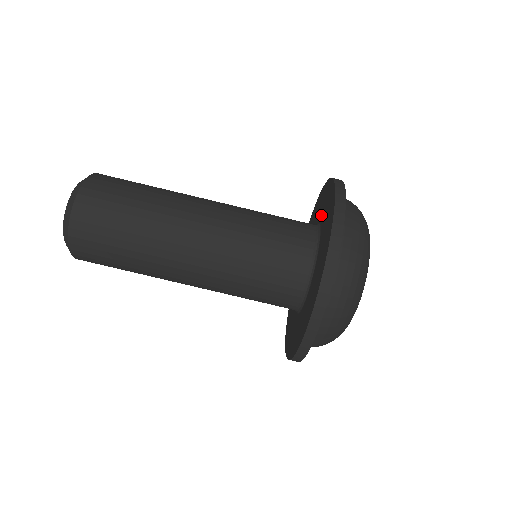
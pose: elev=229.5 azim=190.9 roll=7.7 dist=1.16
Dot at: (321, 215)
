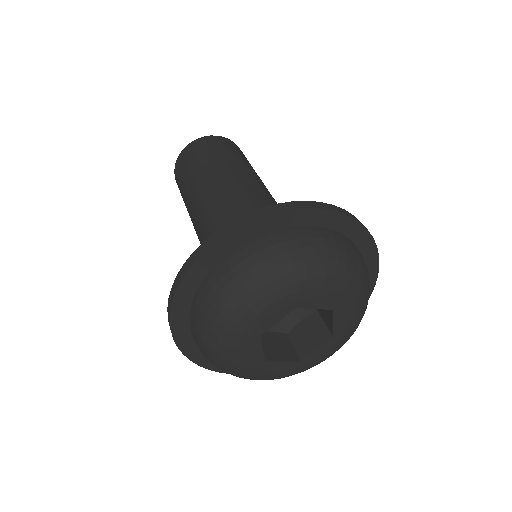
Dot at: occluded
